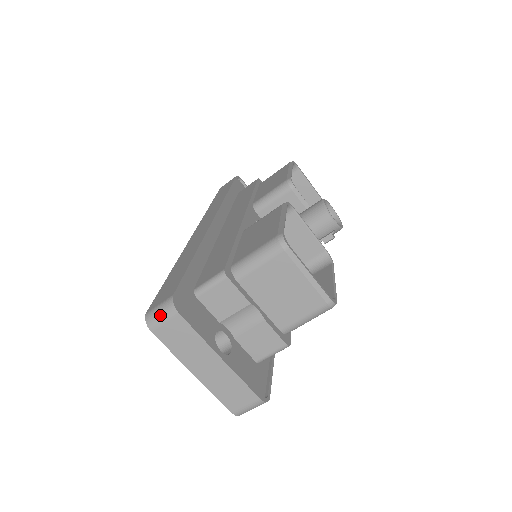
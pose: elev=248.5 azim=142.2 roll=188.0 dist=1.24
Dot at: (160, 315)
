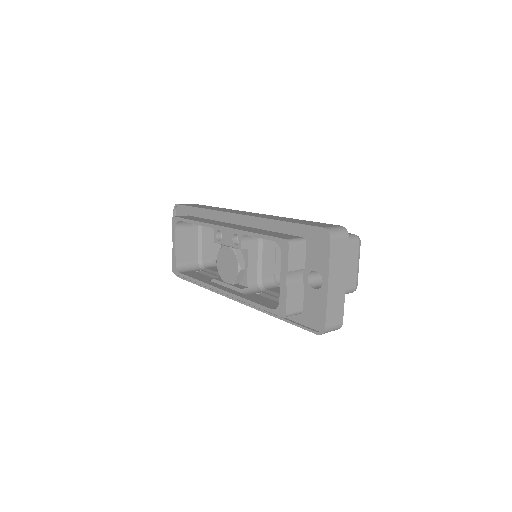
Dot at: (339, 232)
